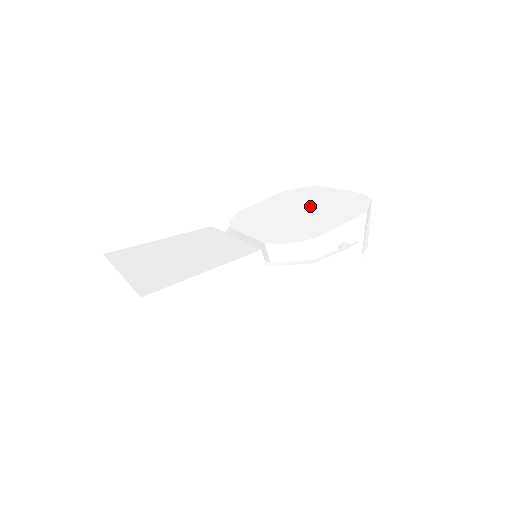
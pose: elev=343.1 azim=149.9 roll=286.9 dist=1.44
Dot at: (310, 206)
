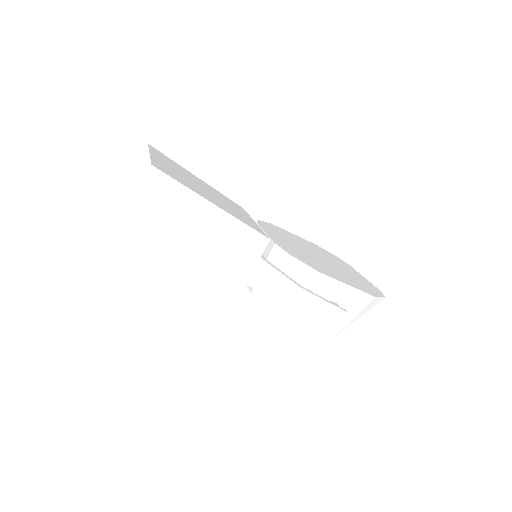
Dot at: (331, 262)
